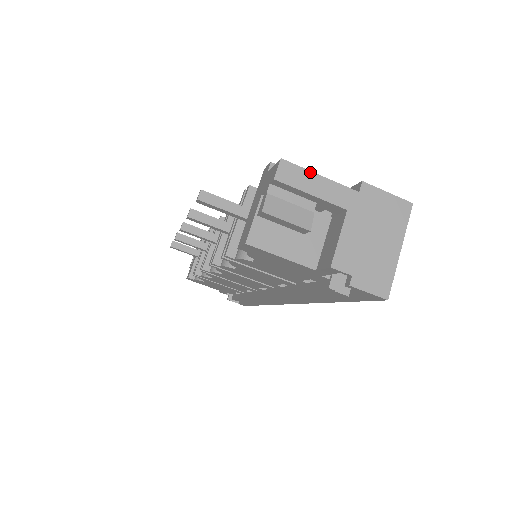
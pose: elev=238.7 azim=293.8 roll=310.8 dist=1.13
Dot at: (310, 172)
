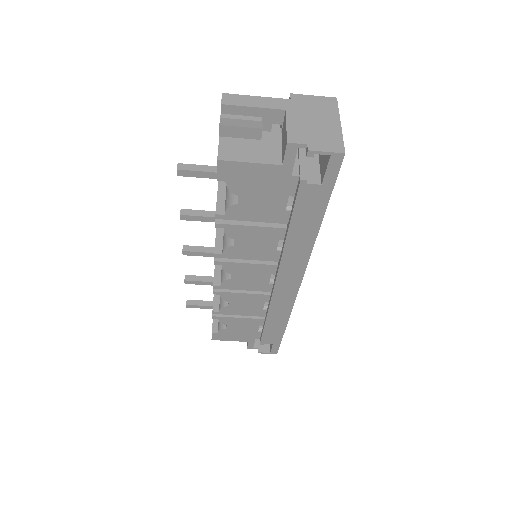
Dot at: (247, 96)
